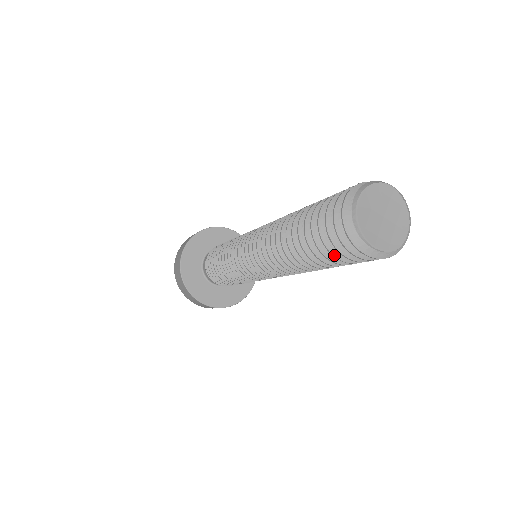
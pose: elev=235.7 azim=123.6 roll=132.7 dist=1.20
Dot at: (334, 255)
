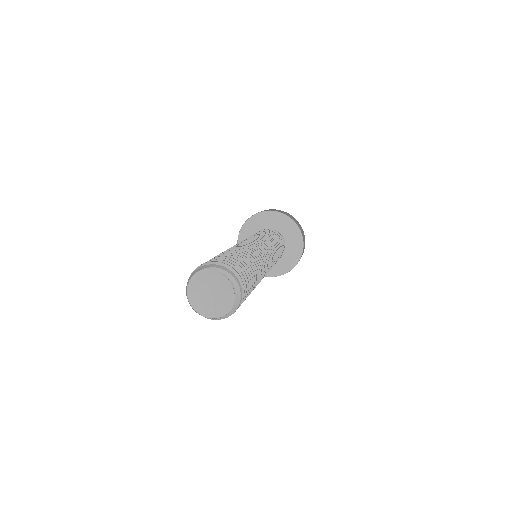
Dot at: occluded
